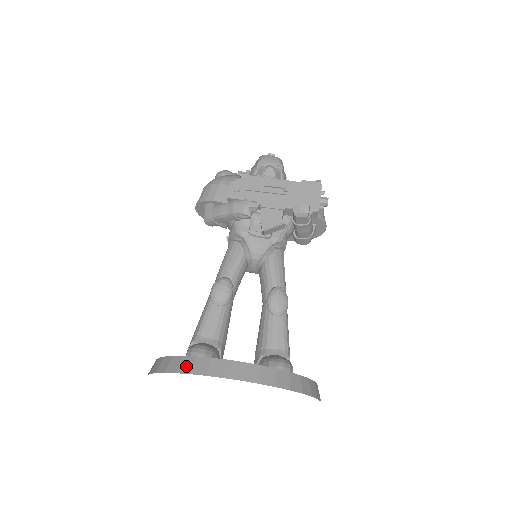
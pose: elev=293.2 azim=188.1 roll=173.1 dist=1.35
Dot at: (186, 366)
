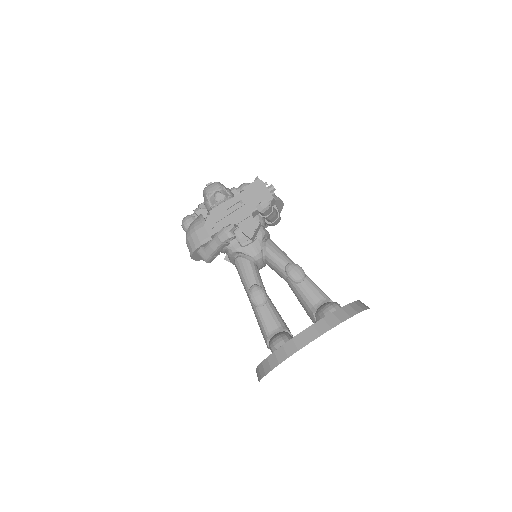
Dot at: (281, 356)
